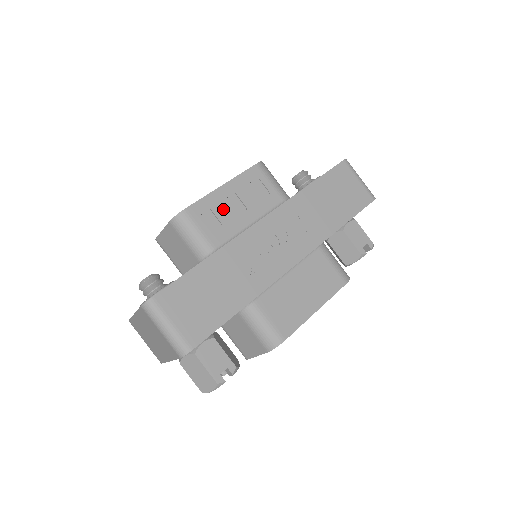
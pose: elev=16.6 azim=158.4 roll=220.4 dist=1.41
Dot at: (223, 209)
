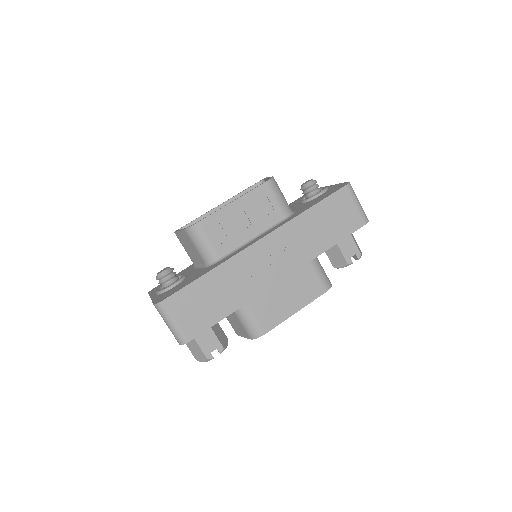
Dot at: (230, 223)
